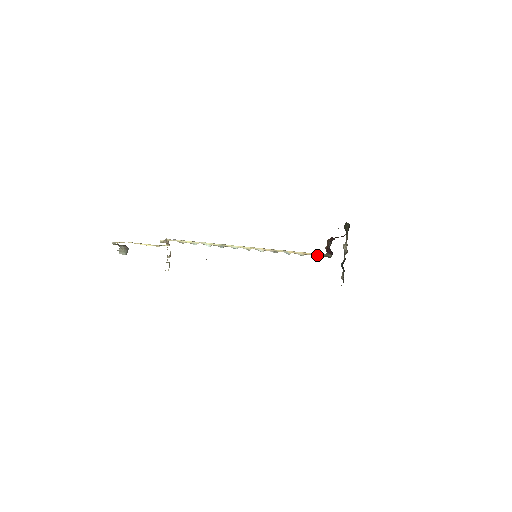
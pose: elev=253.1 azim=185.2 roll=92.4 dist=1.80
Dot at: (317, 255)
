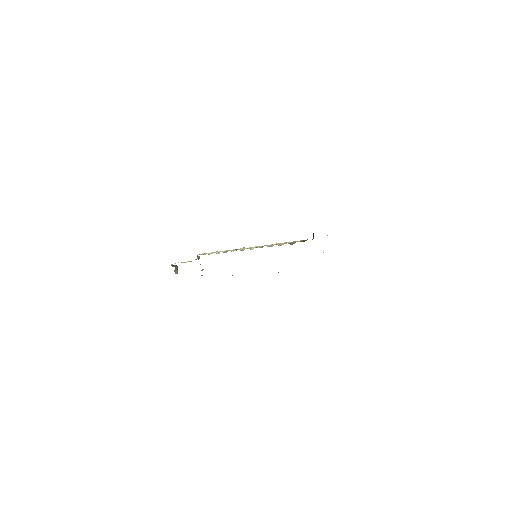
Dot at: (295, 242)
